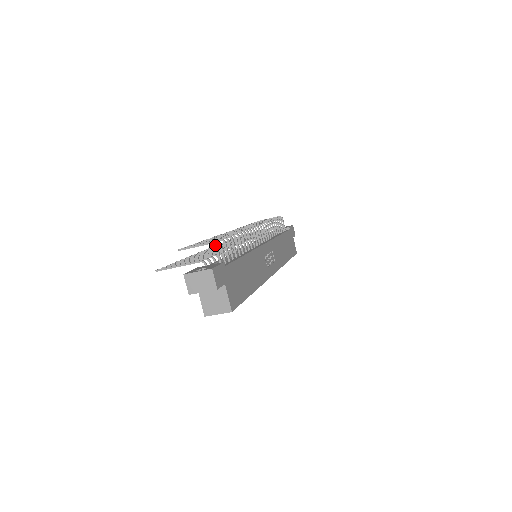
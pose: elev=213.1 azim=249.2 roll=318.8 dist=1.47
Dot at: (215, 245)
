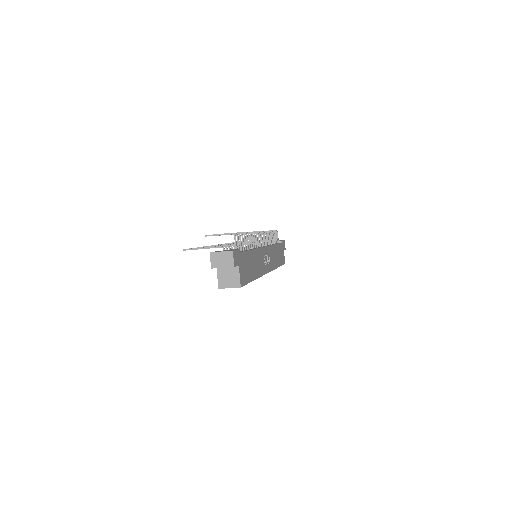
Dot at: (234, 236)
